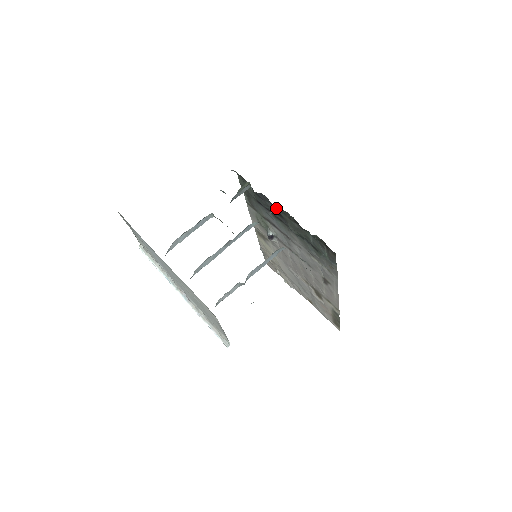
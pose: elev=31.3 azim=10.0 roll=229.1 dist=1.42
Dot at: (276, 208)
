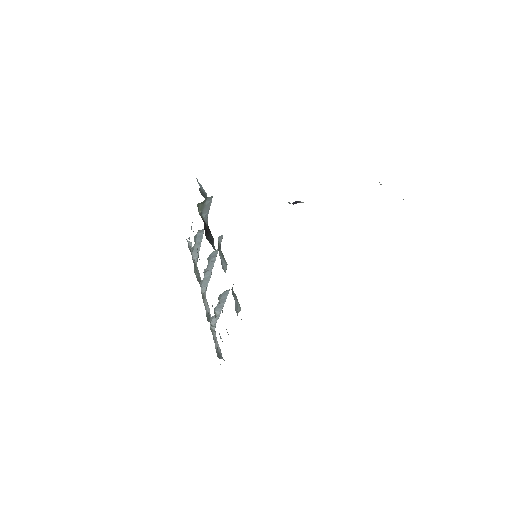
Dot at: (221, 236)
